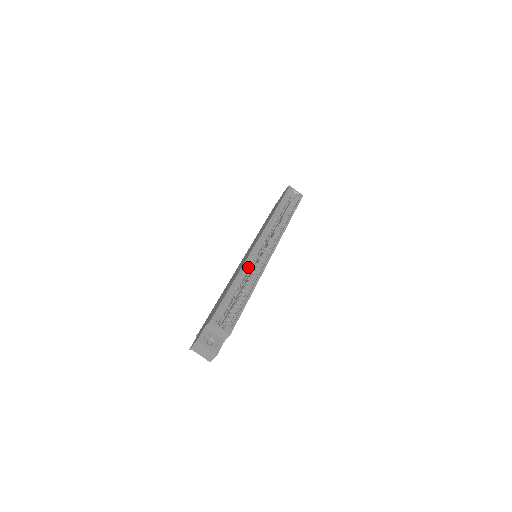
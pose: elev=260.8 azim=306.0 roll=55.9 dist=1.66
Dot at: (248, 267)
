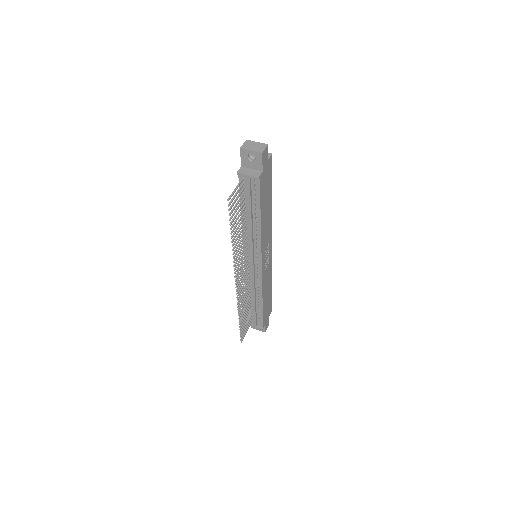
Dot at: occluded
